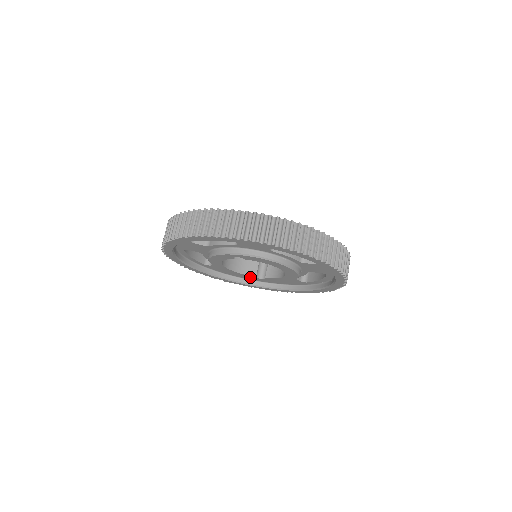
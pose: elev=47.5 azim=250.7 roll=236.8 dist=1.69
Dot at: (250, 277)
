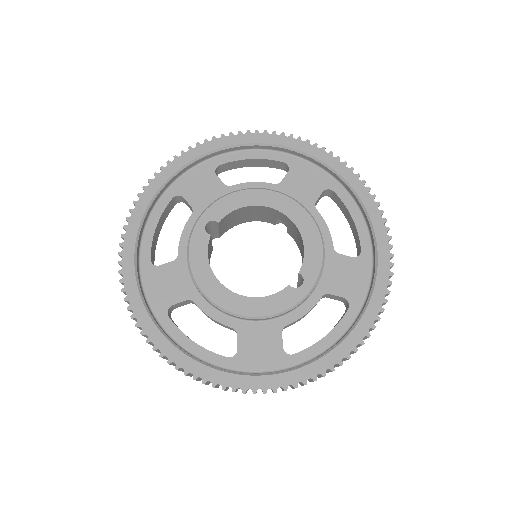
Dot at: (288, 299)
